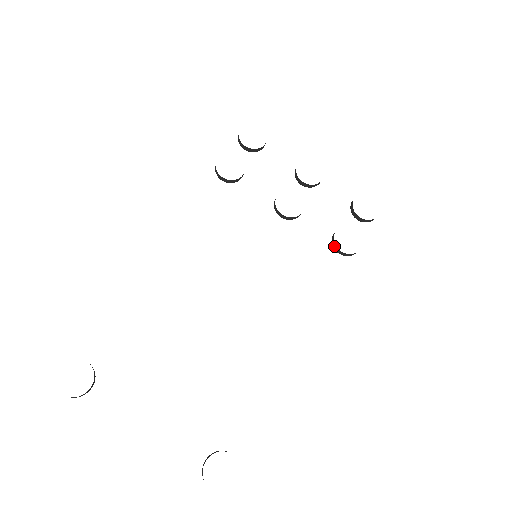
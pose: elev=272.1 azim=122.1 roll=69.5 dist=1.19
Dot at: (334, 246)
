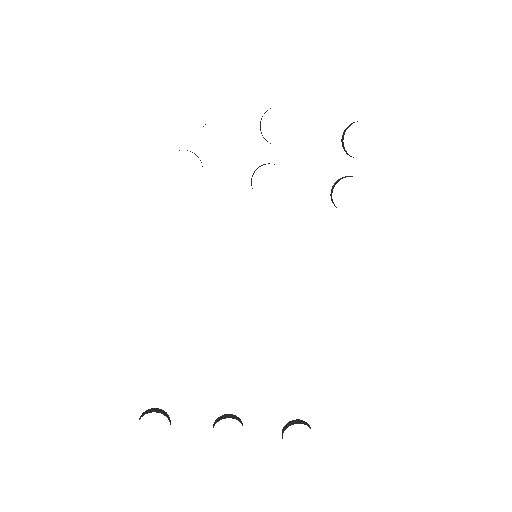
Dot at: occluded
